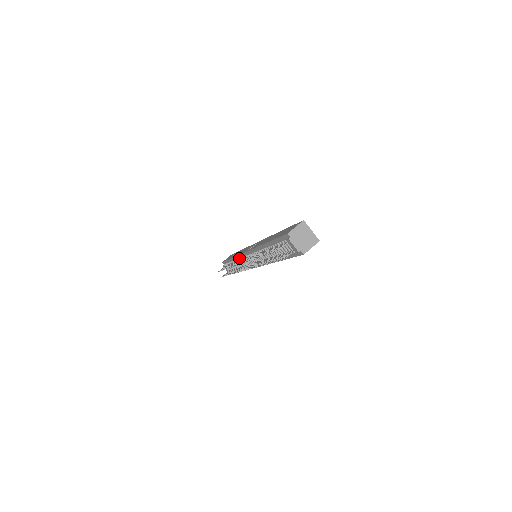
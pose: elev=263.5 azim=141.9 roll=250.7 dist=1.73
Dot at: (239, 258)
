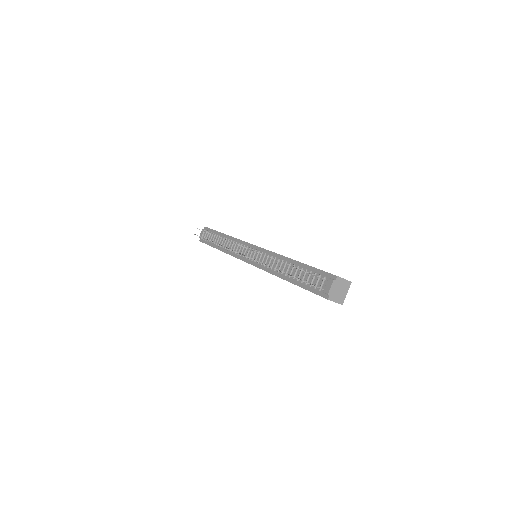
Dot at: (237, 241)
